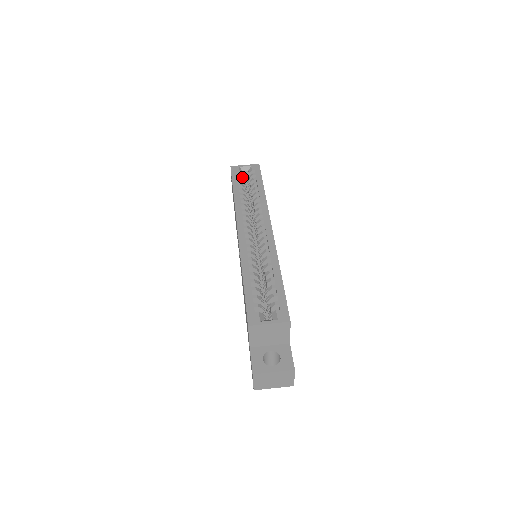
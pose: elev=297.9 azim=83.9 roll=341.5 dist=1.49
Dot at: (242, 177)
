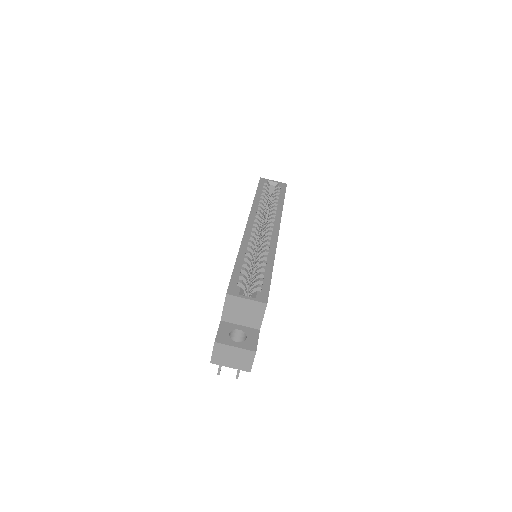
Dot at: (267, 188)
